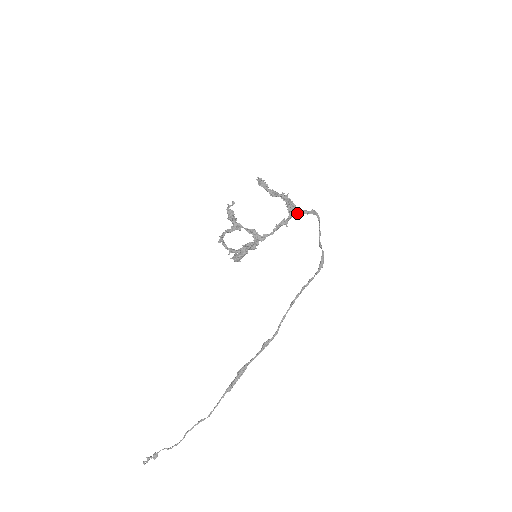
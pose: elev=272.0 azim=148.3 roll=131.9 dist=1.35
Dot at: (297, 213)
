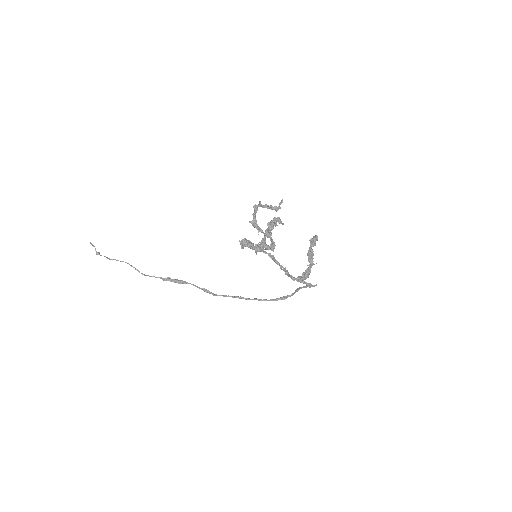
Dot at: (302, 282)
